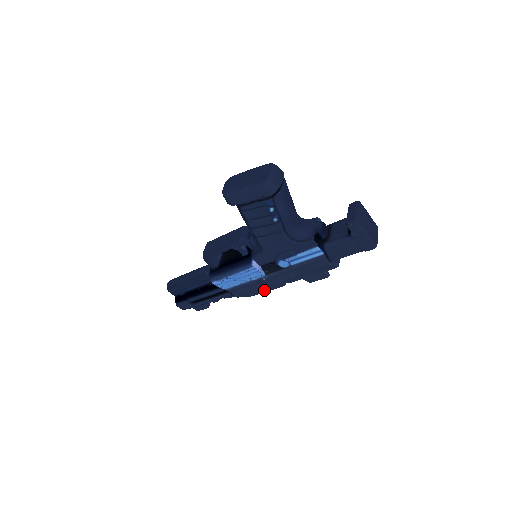
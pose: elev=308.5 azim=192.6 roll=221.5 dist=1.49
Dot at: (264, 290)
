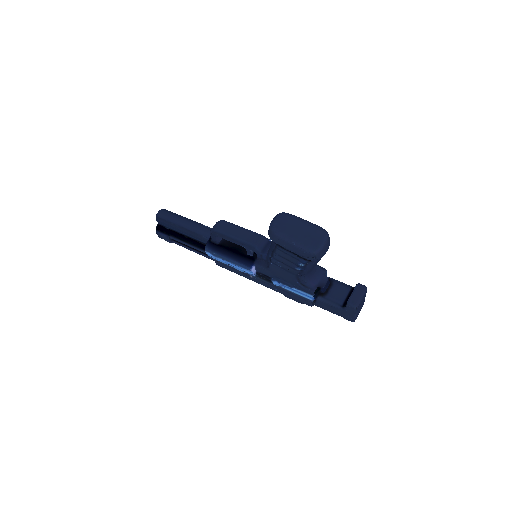
Dot at: occluded
